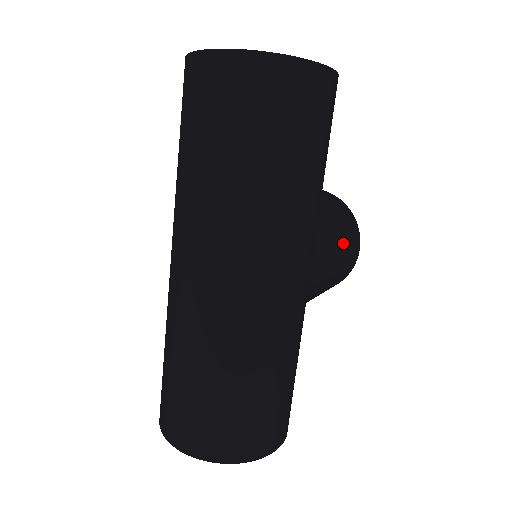
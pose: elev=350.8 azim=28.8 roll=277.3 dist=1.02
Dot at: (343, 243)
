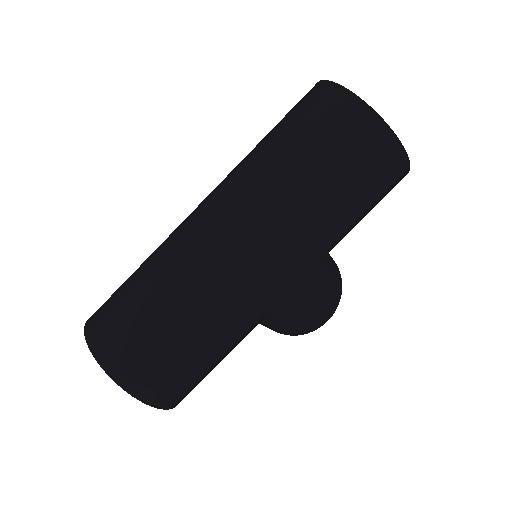
Dot at: (323, 300)
